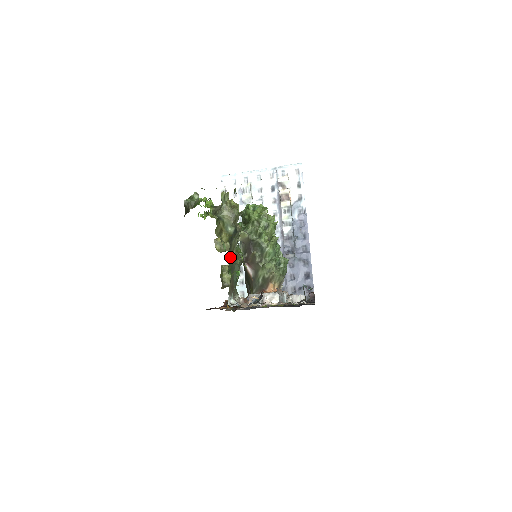
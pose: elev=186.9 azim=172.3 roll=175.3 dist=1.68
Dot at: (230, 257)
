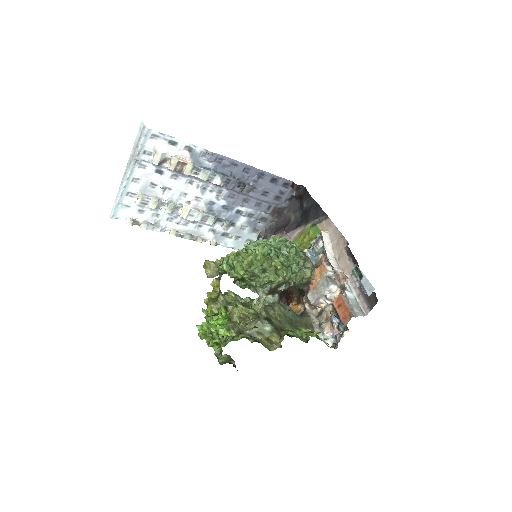
Dot at: (285, 327)
